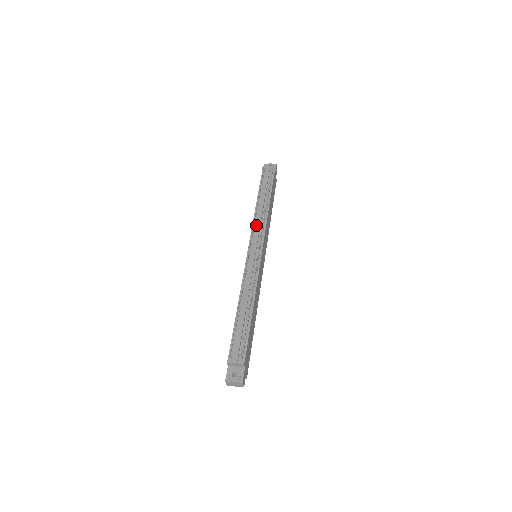
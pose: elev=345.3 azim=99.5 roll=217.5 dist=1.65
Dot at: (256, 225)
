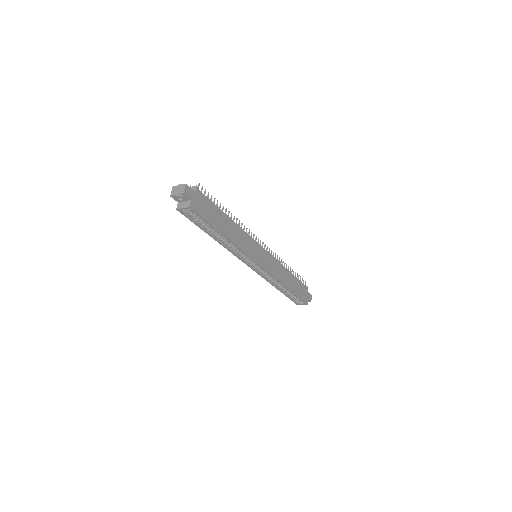
Dot at: occluded
